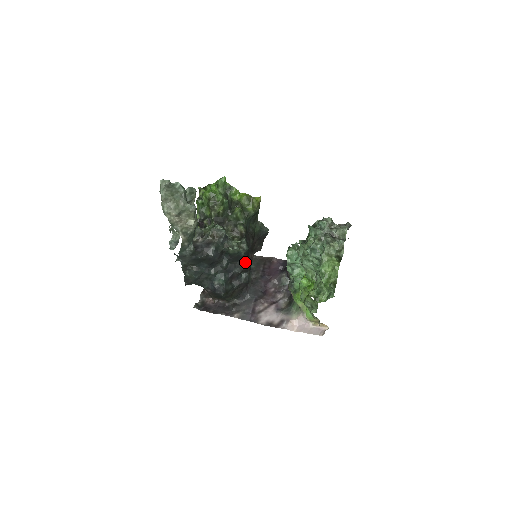
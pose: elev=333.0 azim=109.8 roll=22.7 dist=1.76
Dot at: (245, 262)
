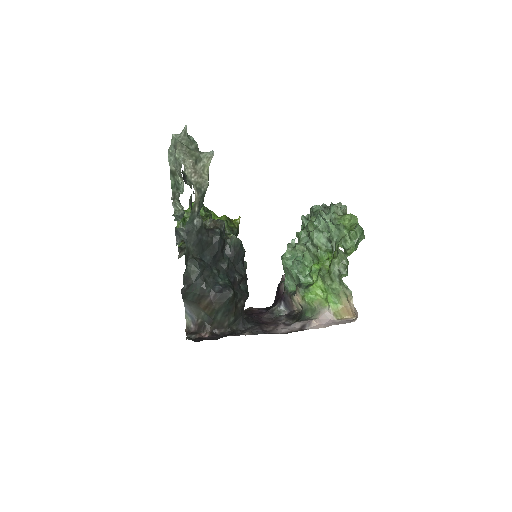
Dot at: (243, 269)
